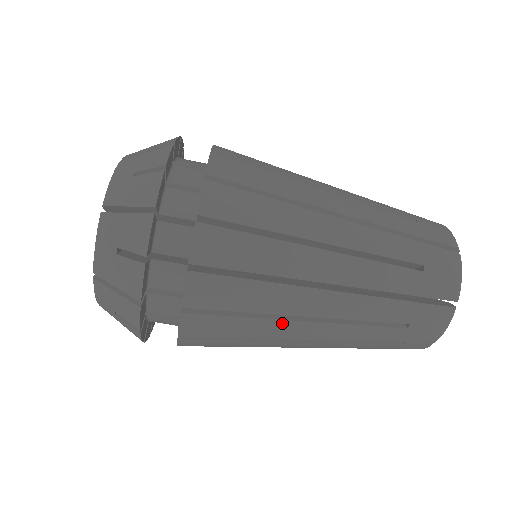
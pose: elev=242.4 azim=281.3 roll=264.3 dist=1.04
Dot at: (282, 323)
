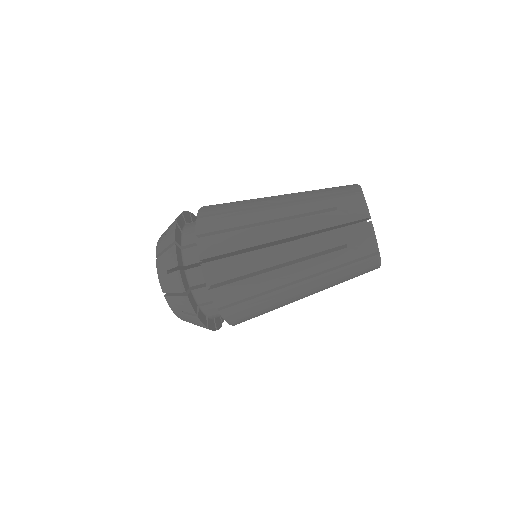
Dot at: (268, 275)
